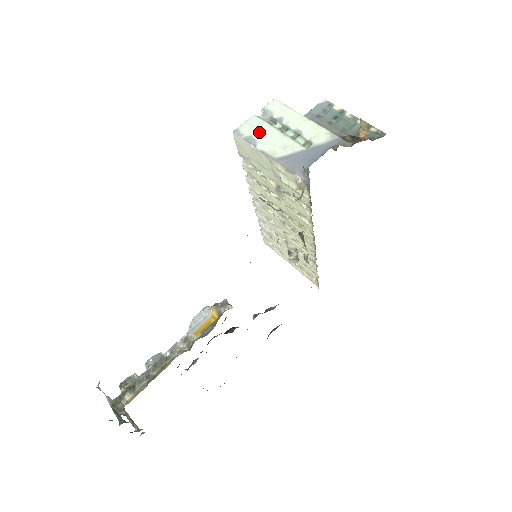
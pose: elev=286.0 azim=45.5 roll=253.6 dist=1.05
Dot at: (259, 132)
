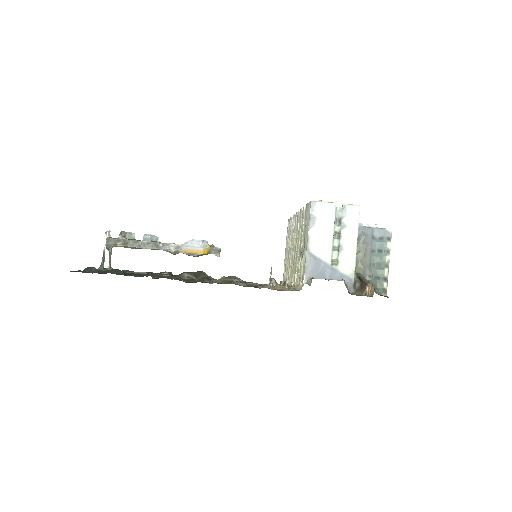
Dot at: (323, 221)
